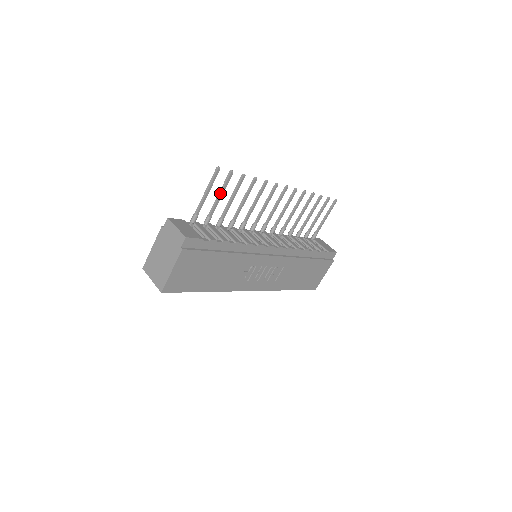
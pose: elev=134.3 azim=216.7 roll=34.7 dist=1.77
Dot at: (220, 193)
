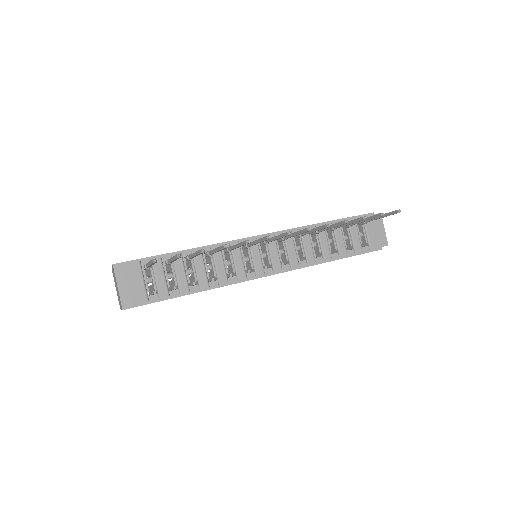
Dot at: (172, 259)
